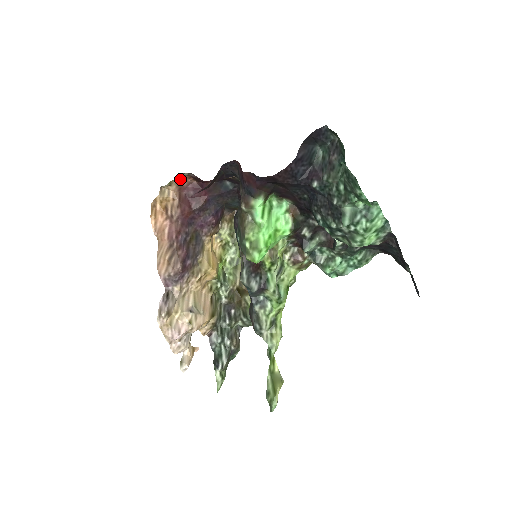
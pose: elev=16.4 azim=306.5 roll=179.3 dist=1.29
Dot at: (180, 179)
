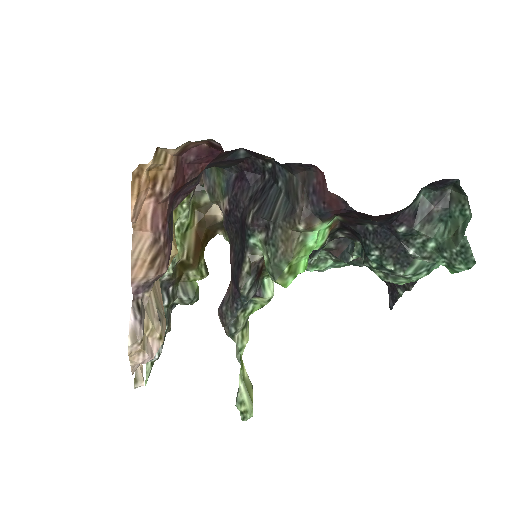
Dot at: occluded
